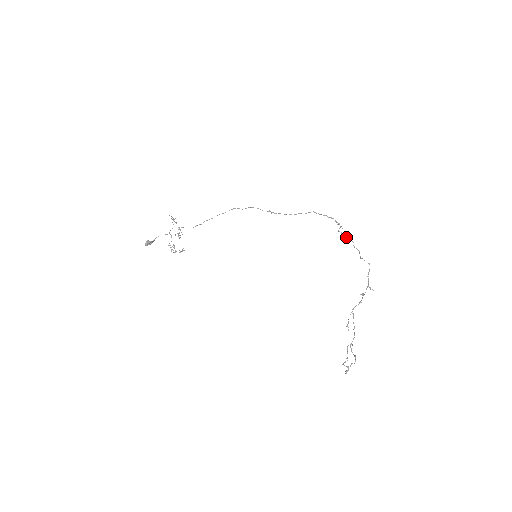
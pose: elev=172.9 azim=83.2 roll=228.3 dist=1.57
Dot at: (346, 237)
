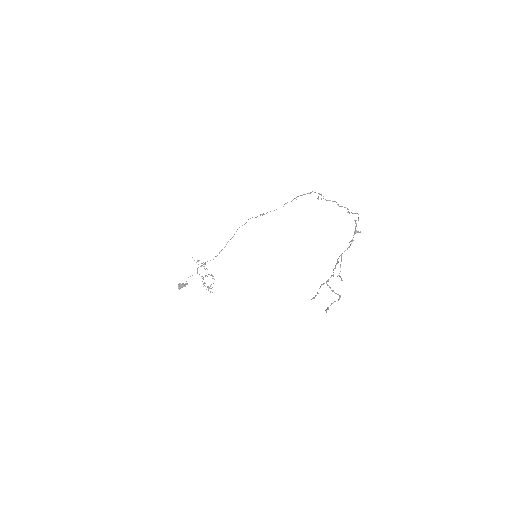
Dot at: (327, 200)
